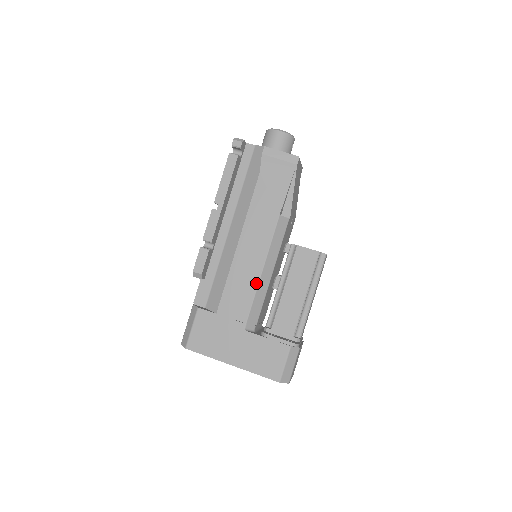
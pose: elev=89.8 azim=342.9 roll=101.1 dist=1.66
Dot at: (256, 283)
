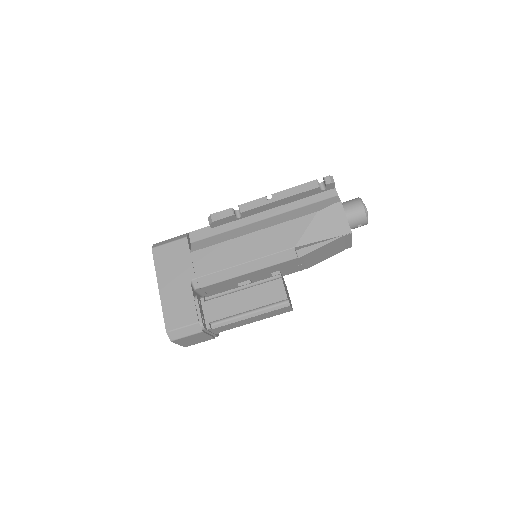
Dot at: (231, 265)
